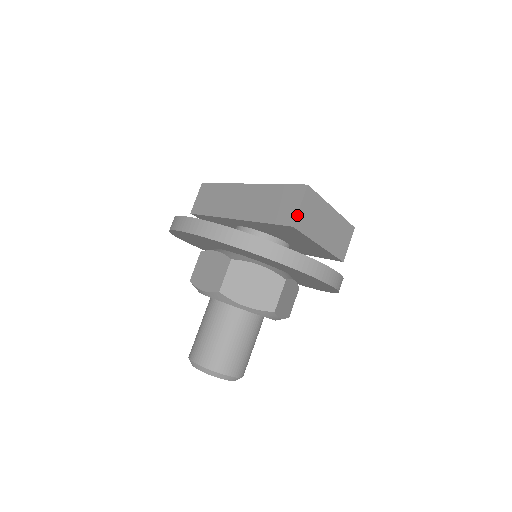
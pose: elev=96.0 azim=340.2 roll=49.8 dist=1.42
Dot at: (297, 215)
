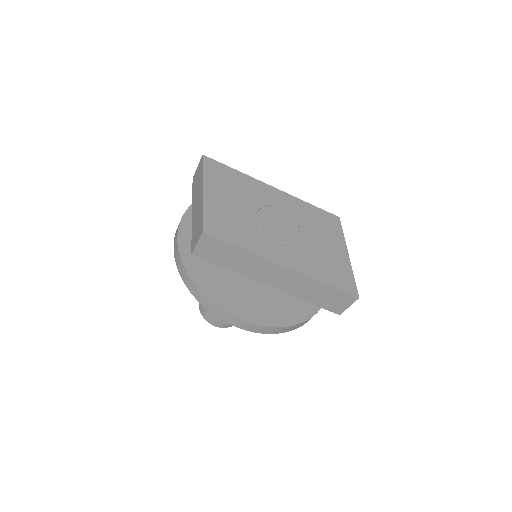
Dot at: occluded
